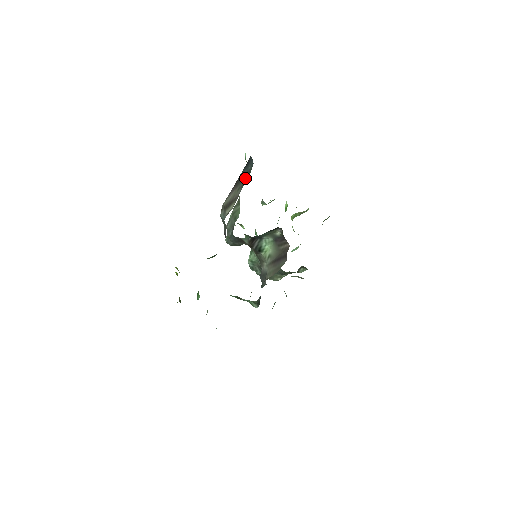
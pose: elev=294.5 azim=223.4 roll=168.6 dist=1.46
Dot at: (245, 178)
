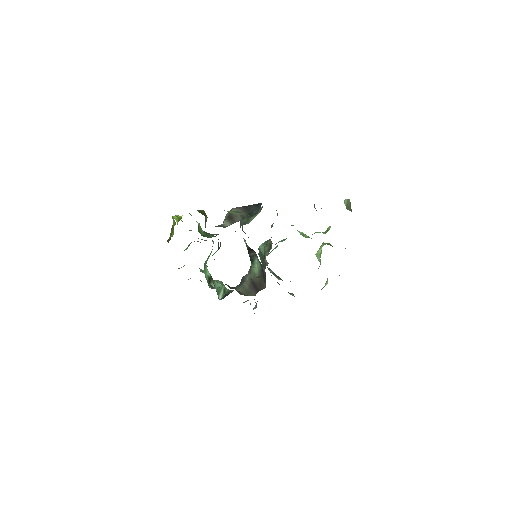
Dot at: (248, 214)
